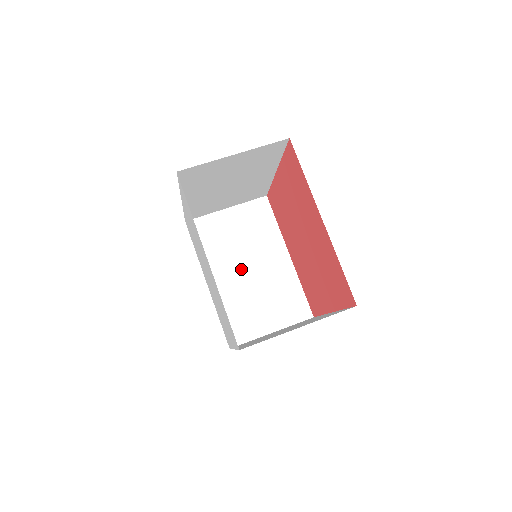
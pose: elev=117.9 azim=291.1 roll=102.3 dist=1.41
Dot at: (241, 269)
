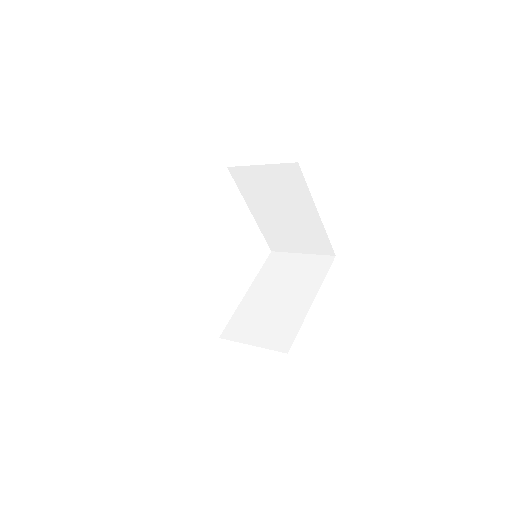
Dot at: (274, 293)
